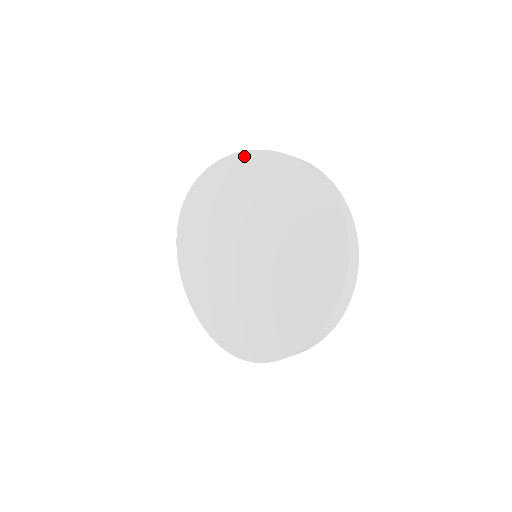
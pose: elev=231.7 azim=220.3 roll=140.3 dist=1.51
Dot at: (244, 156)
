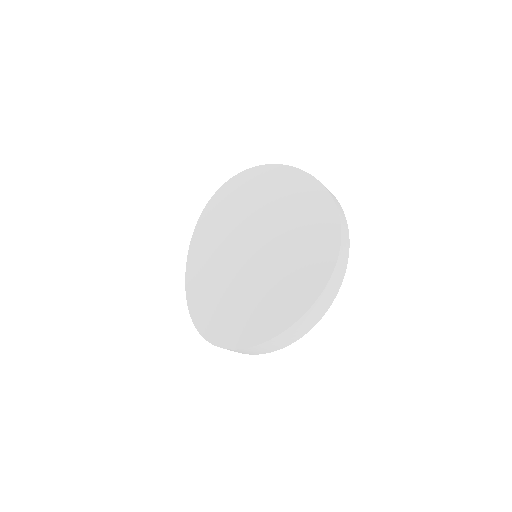
Dot at: (279, 168)
